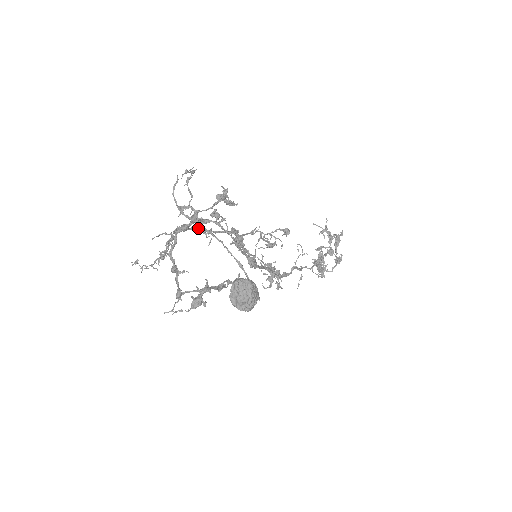
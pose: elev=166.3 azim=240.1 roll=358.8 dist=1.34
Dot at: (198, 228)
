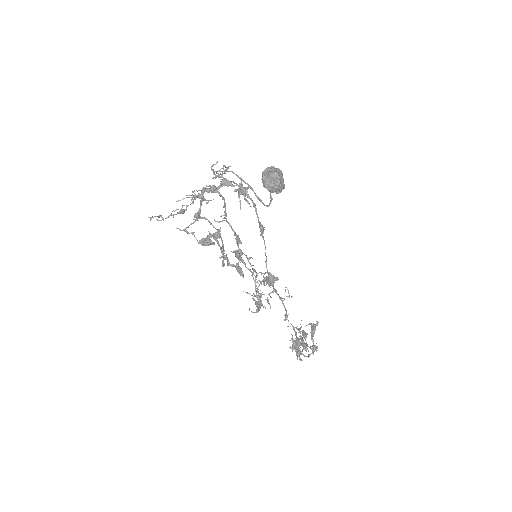
Dot at: (222, 196)
